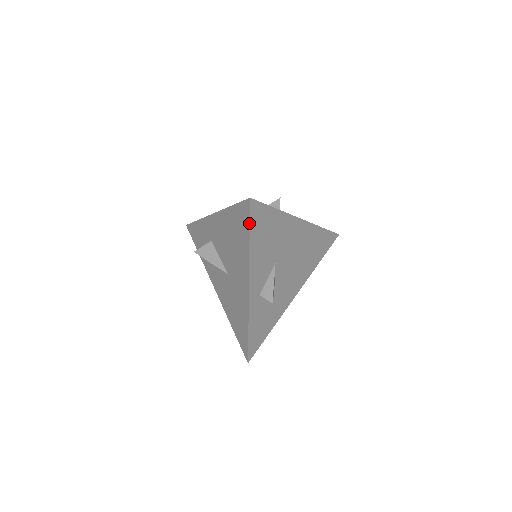
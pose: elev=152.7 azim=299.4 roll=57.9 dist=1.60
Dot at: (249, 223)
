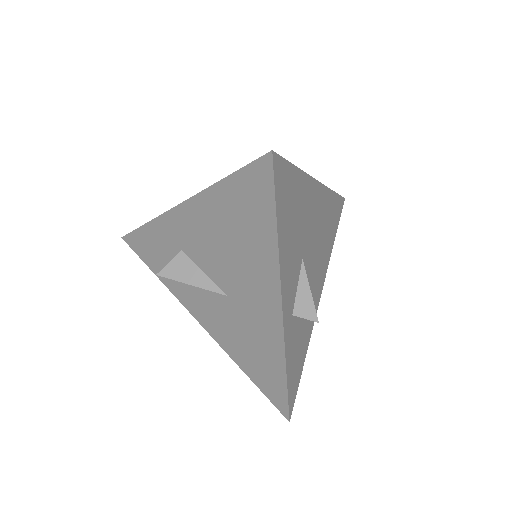
Dot at: (274, 198)
